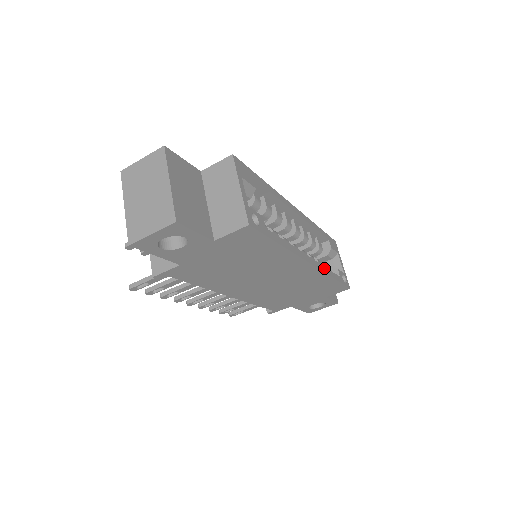
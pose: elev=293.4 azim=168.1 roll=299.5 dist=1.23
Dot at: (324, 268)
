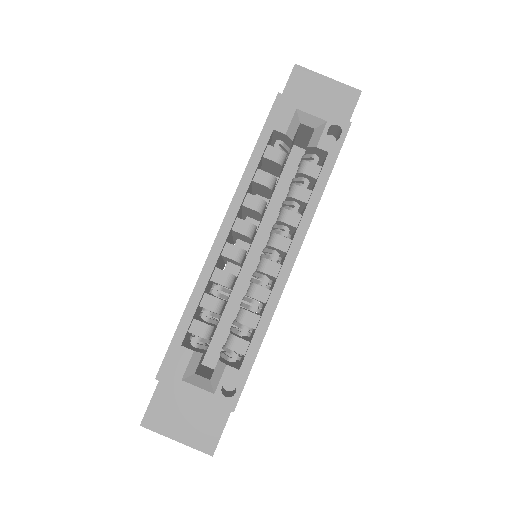
Dot at: (306, 214)
